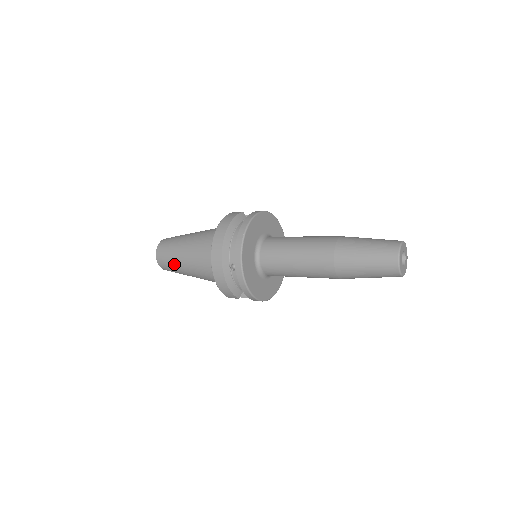
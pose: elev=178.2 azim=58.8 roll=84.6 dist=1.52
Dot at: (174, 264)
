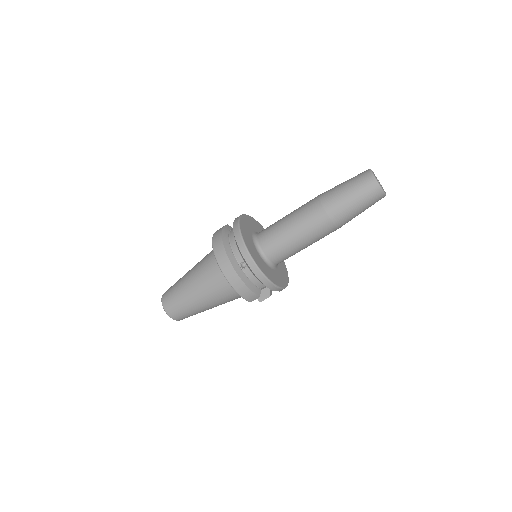
Dot at: (185, 304)
